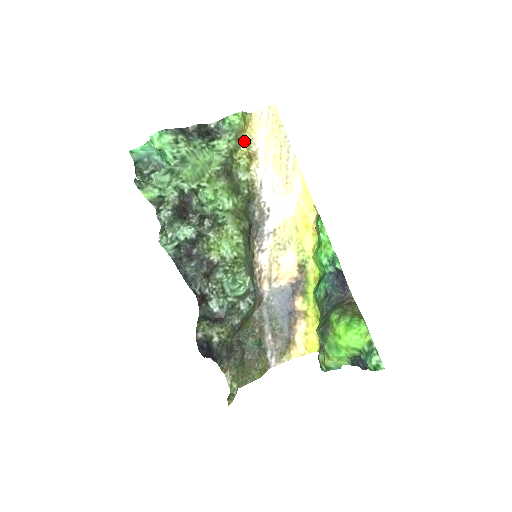
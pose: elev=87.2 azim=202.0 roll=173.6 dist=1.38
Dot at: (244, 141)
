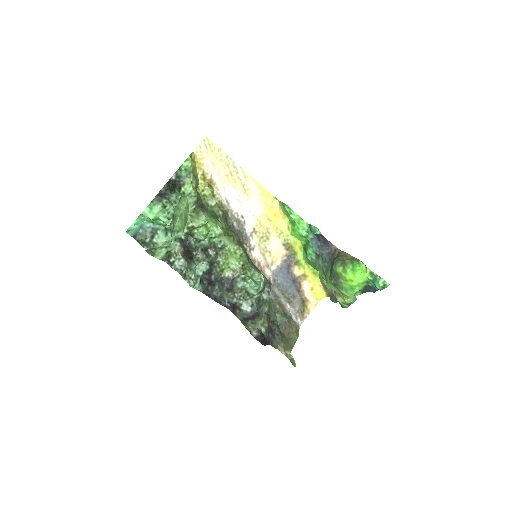
Dot at: (198, 175)
